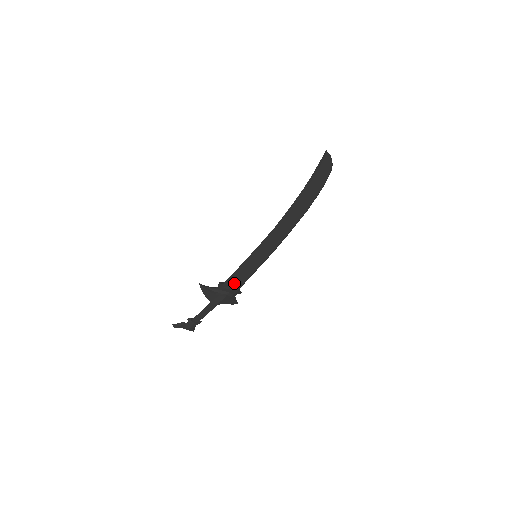
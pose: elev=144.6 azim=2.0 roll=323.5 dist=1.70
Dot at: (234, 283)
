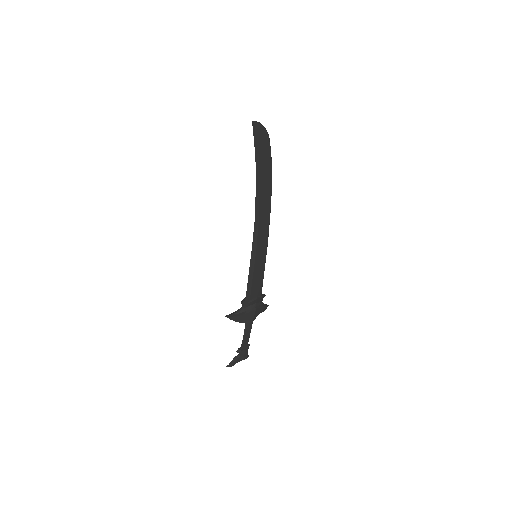
Dot at: (254, 292)
